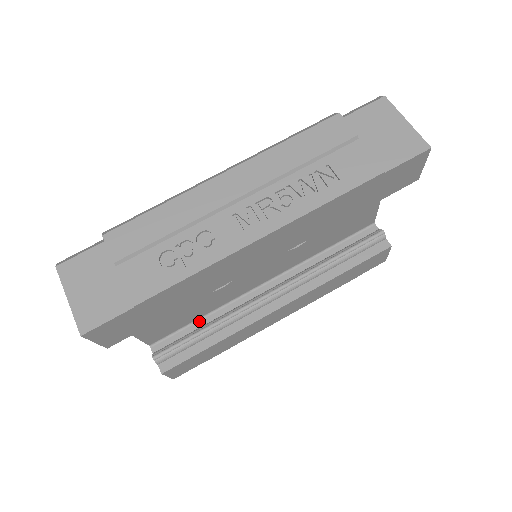
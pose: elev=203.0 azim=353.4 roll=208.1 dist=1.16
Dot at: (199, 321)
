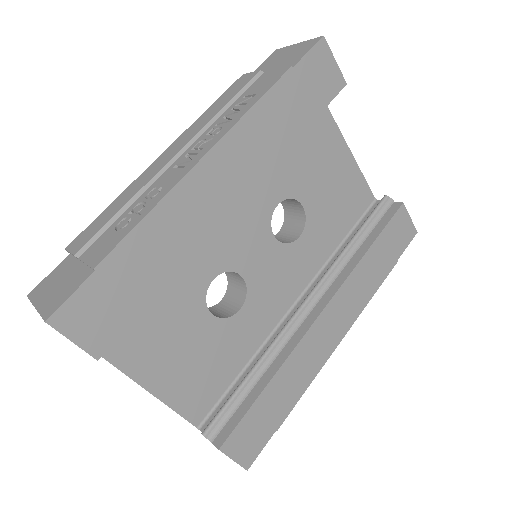
Dot at: (242, 374)
